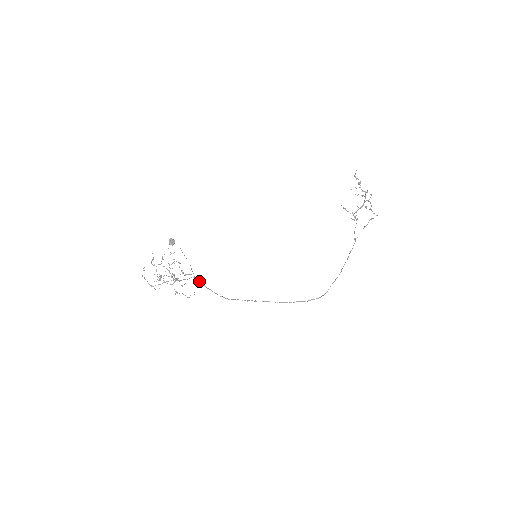
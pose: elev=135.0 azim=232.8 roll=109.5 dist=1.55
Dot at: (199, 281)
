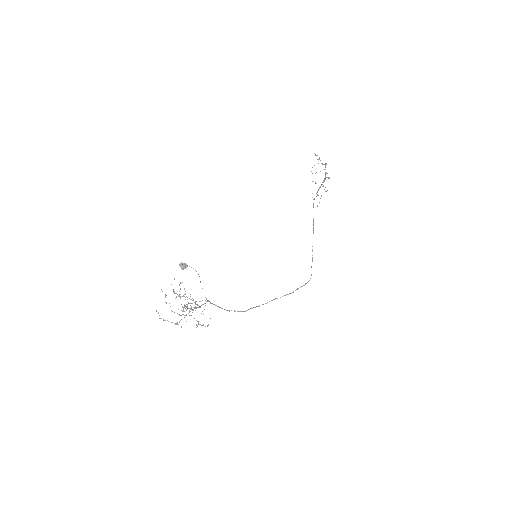
Dot at: occluded
